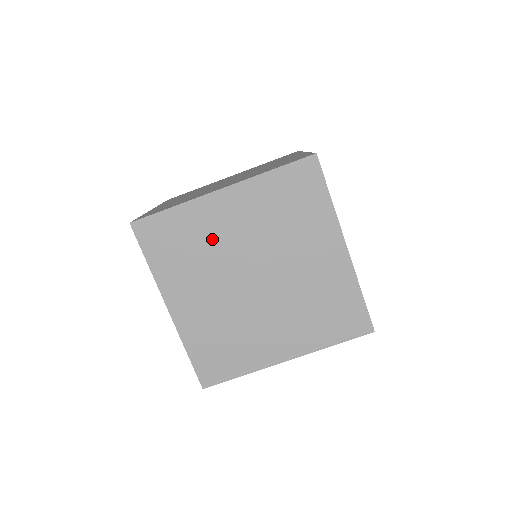
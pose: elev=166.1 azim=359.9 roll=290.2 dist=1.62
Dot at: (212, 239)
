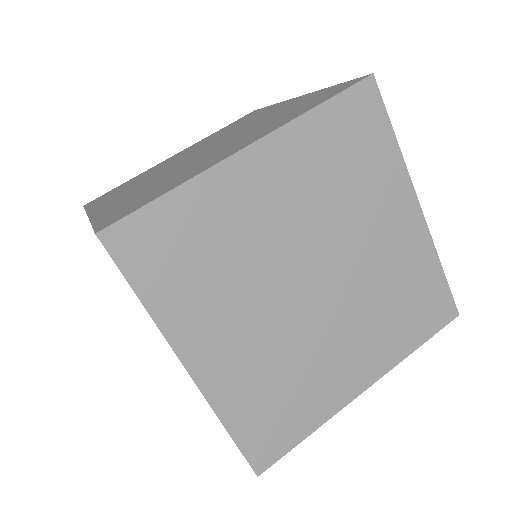
Dot at: occluded
